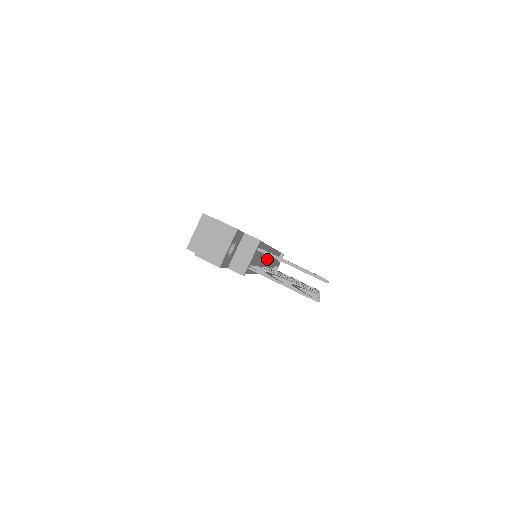
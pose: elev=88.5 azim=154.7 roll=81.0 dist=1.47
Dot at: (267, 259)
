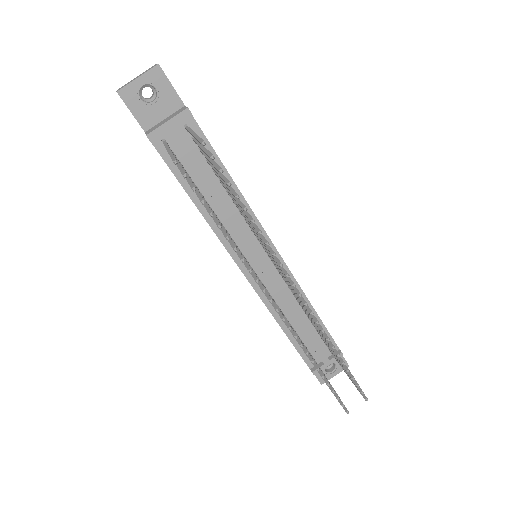
Dot at: (248, 236)
